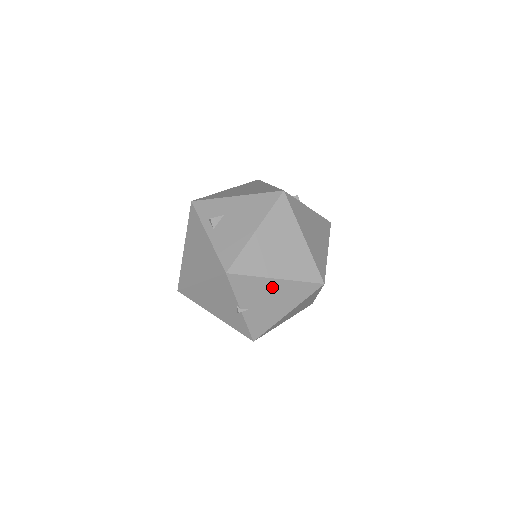
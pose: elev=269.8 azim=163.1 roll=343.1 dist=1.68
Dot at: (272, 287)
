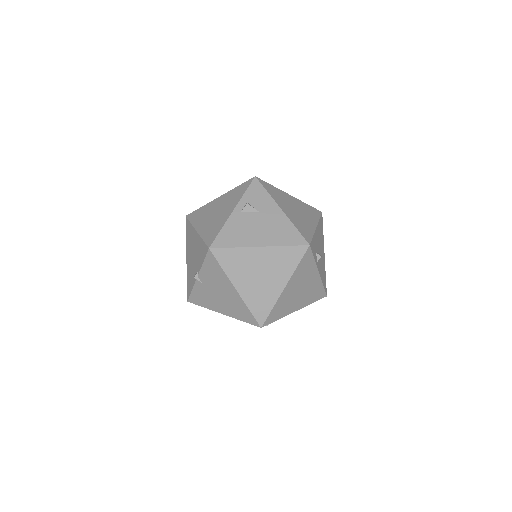
Dot at: (228, 290)
